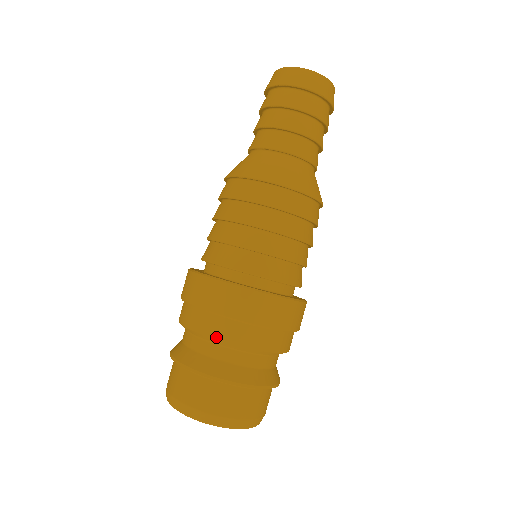
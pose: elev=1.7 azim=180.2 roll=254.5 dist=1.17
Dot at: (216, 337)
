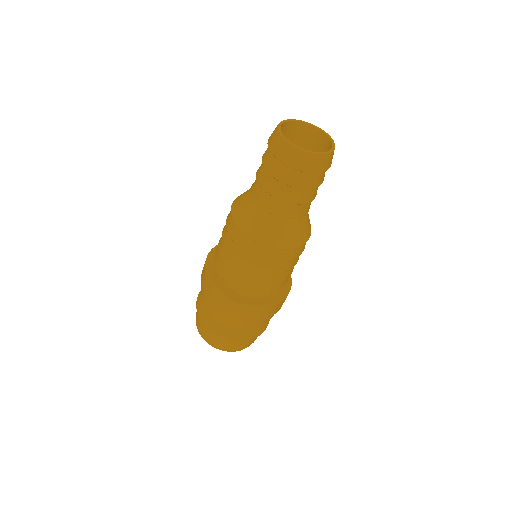
Dot at: (255, 326)
